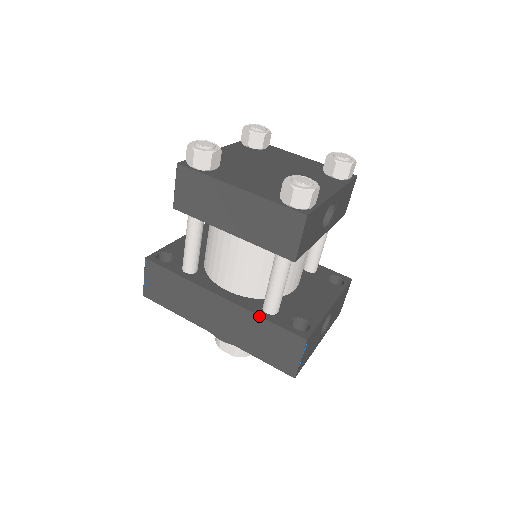
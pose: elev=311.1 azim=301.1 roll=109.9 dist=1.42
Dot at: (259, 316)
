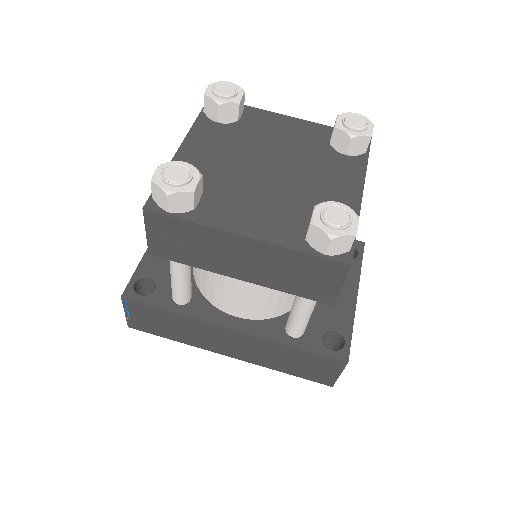
Dot at: (286, 345)
